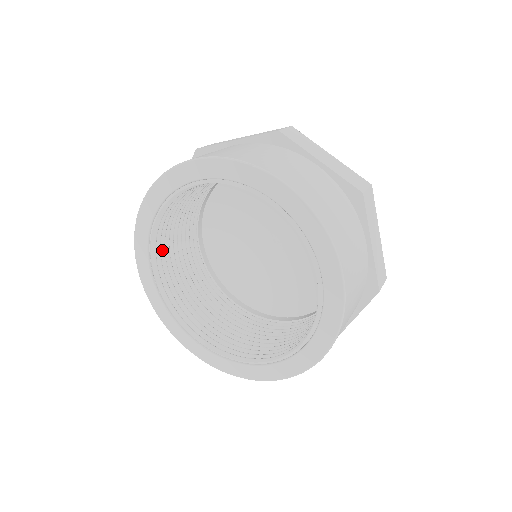
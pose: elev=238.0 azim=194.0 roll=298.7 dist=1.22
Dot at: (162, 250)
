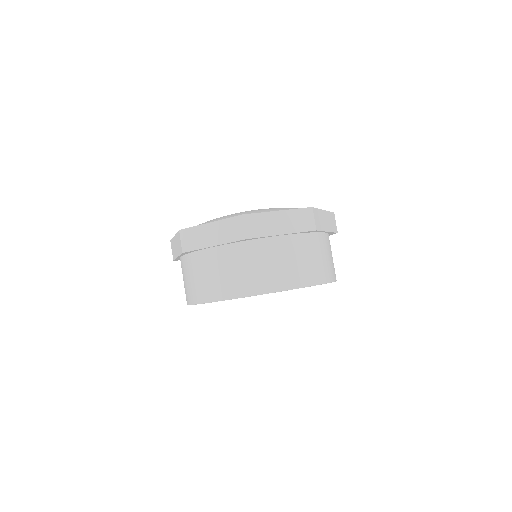
Dot at: occluded
